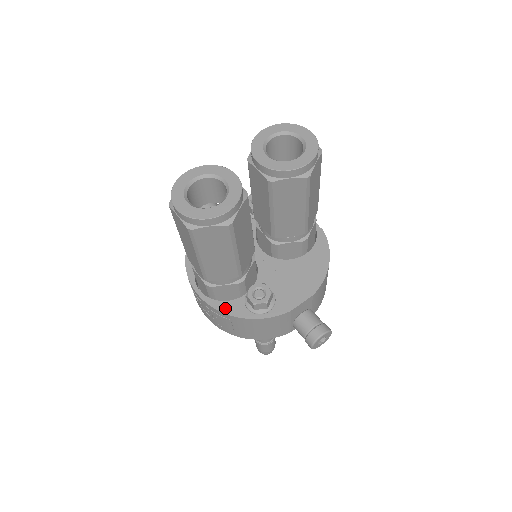
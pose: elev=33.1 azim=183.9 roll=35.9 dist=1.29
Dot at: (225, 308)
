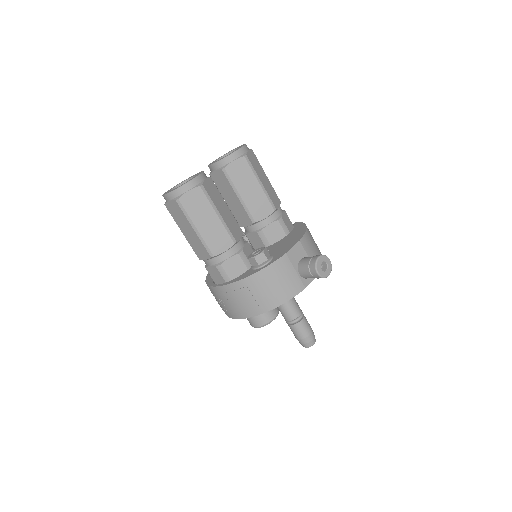
Dot at: (238, 279)
